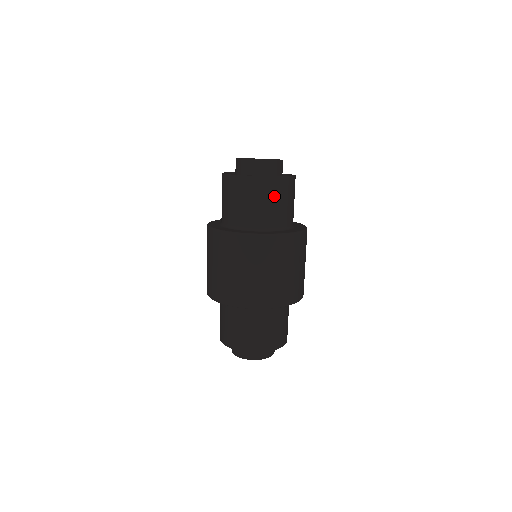
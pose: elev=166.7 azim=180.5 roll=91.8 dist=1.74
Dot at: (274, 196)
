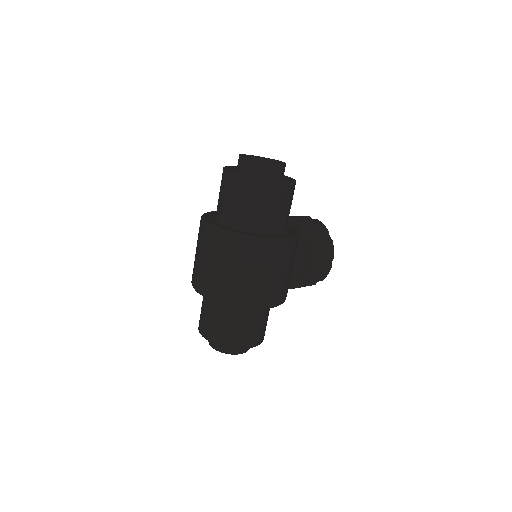
Dot at: (241, 194)
